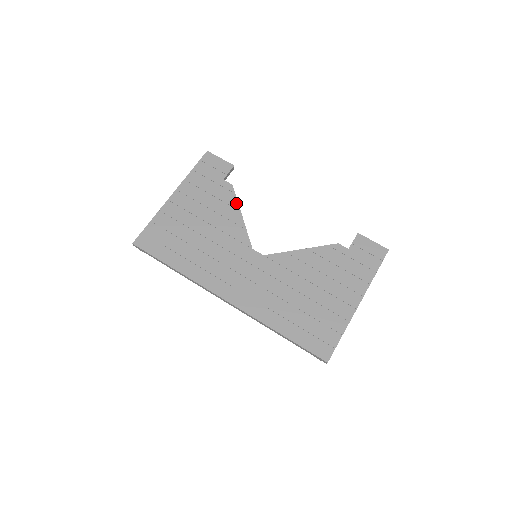
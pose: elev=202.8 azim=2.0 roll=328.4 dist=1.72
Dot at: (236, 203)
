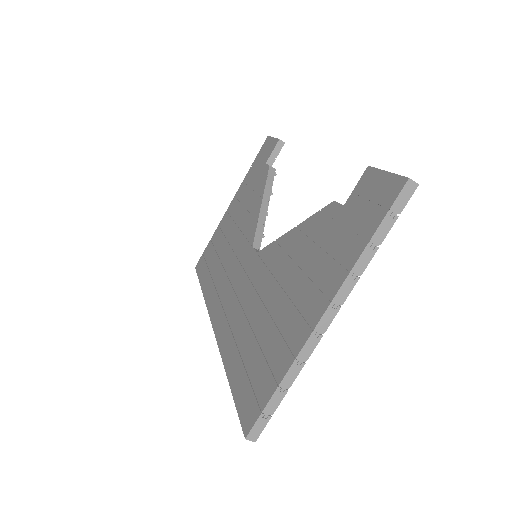
Dot at: (263, 188)
